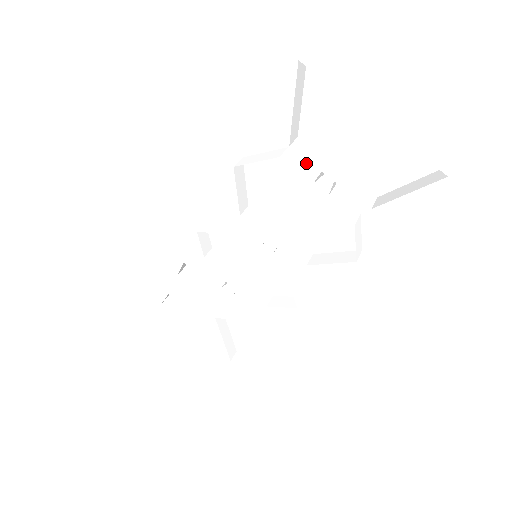
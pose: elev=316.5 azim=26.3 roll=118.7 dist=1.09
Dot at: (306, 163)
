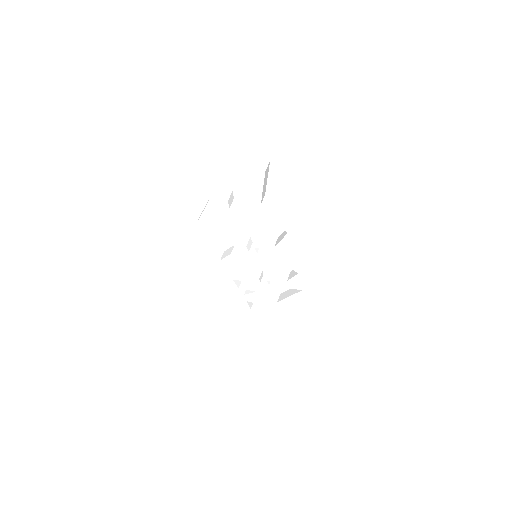
Dot at: occluded
